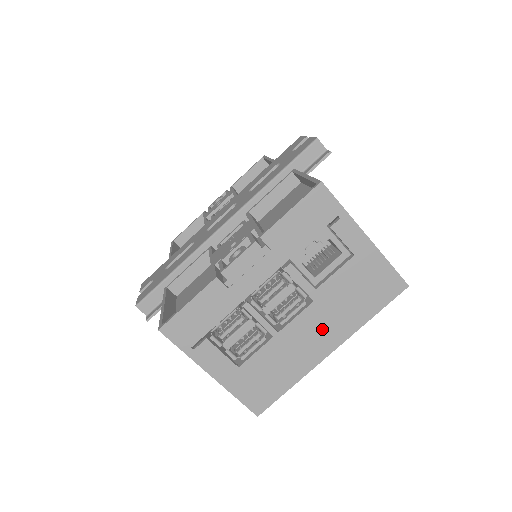
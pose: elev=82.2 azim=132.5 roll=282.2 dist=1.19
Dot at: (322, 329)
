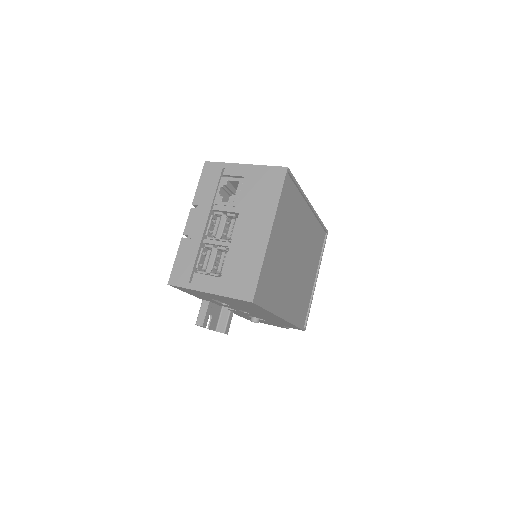
Dot at: (255, 224)
